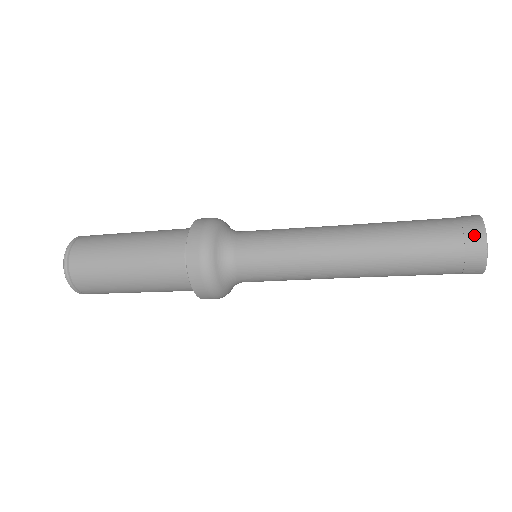
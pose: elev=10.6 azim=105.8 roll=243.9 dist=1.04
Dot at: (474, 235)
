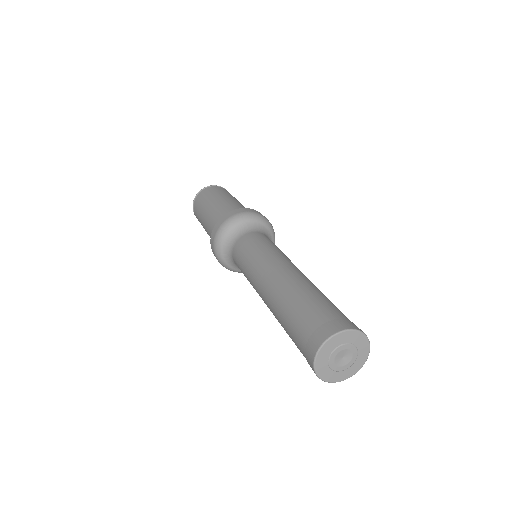
Dot at: occluded
